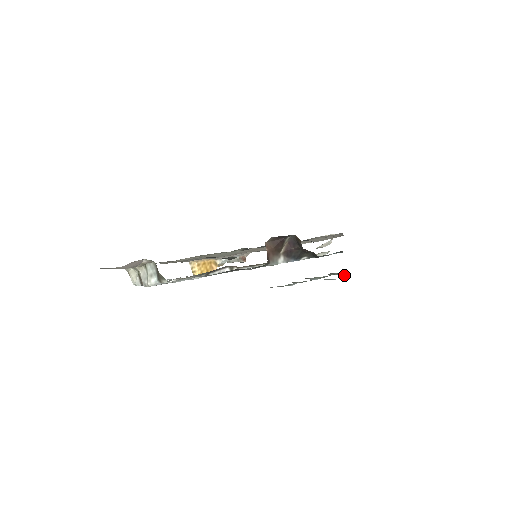
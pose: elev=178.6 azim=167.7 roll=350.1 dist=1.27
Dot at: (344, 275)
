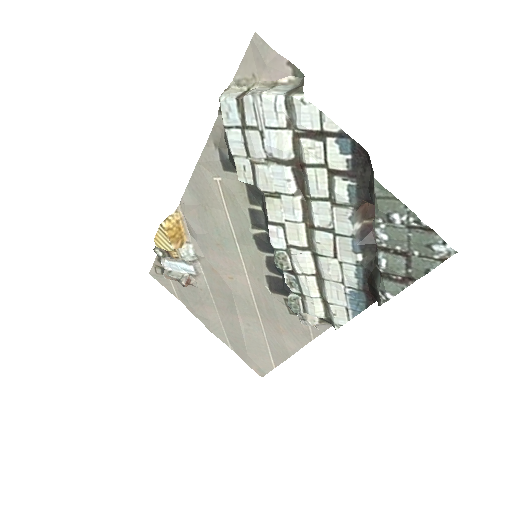
Dot at: (434, 267)
